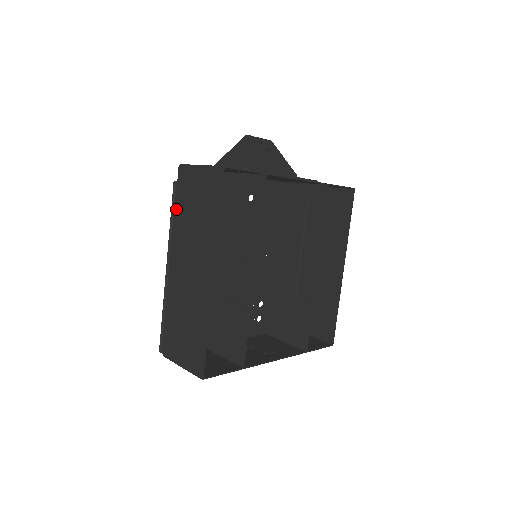
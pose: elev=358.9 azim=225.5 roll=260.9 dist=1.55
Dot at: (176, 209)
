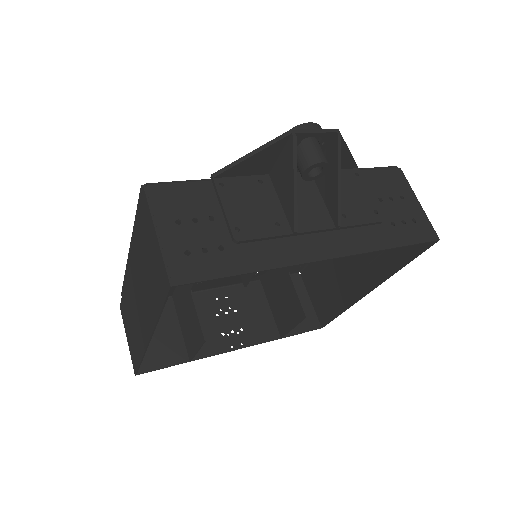
Dot at: (136, 226)
